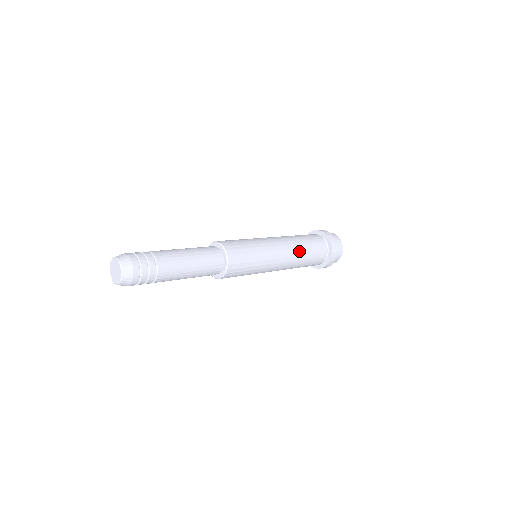
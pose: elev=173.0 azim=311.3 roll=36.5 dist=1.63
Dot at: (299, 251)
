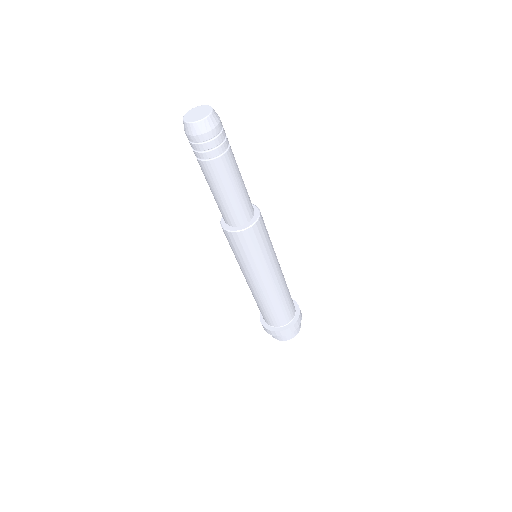
Dot at: (285, 288)
